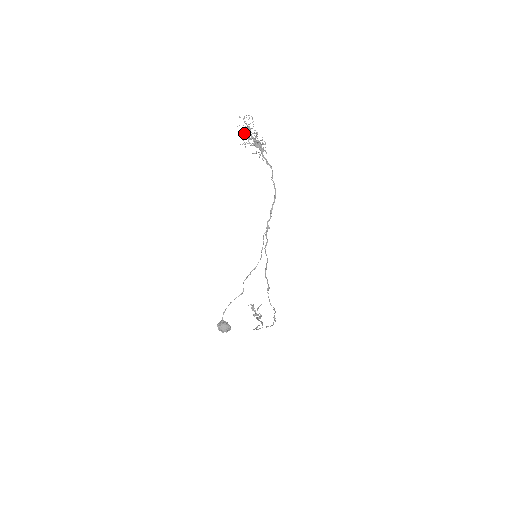
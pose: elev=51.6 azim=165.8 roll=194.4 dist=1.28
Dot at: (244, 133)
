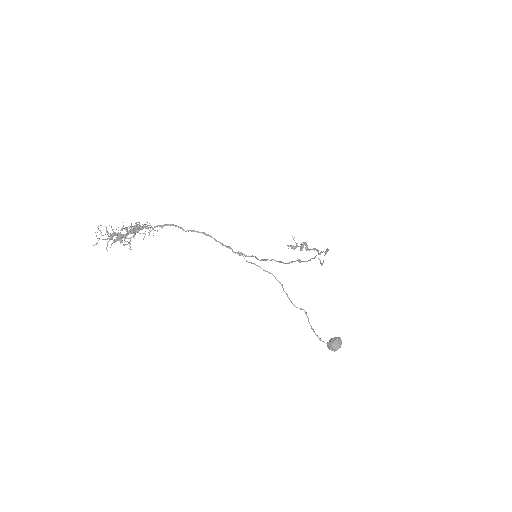
Dot at: (116, 241)
